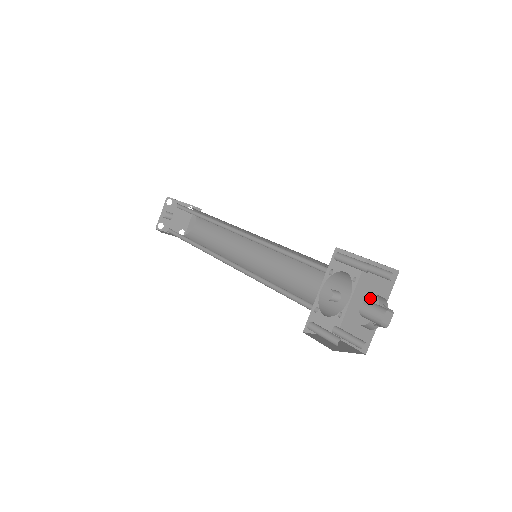
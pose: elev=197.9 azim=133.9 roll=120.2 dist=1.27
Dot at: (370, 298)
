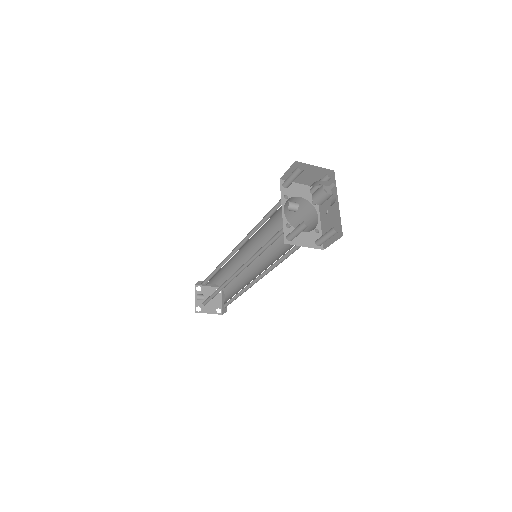
Dot at: (328, 204)
